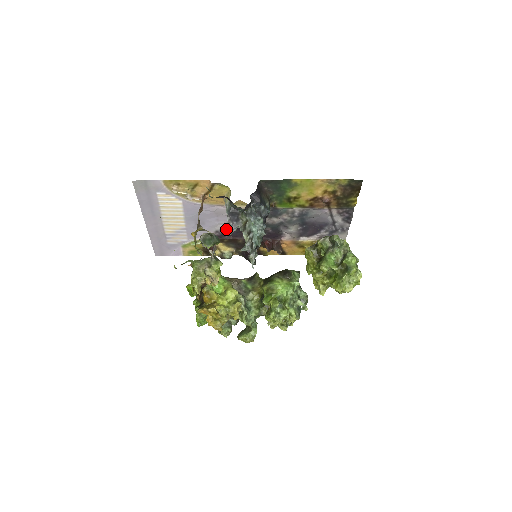
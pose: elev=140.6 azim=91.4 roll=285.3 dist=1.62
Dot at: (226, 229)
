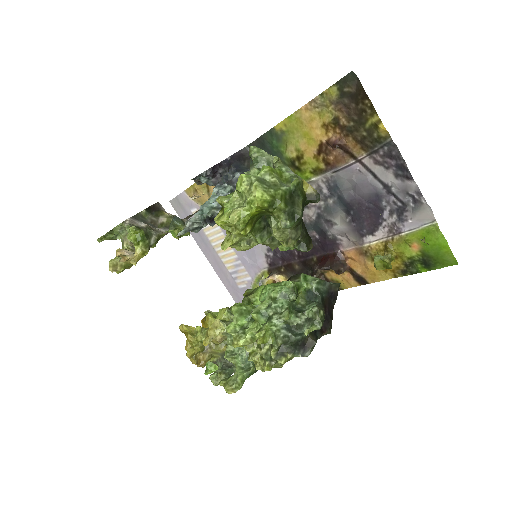
Dot at: occluded
